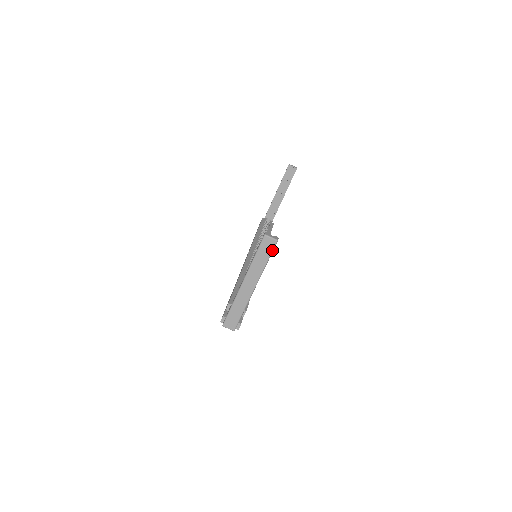
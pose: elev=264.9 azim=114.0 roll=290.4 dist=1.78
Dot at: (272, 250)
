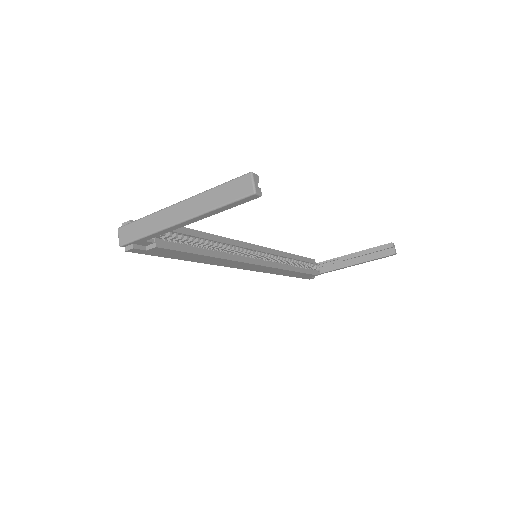
Dot at: (239, 198)
